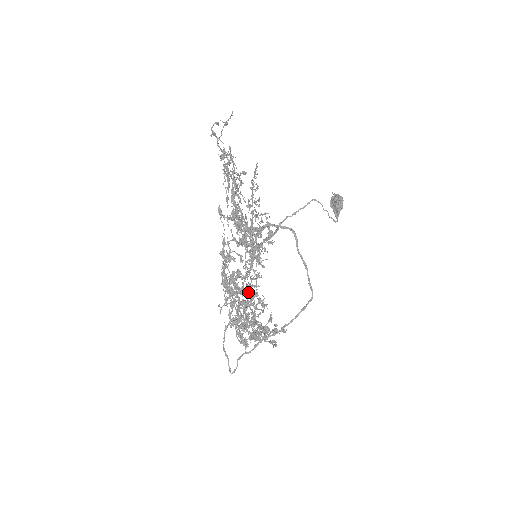
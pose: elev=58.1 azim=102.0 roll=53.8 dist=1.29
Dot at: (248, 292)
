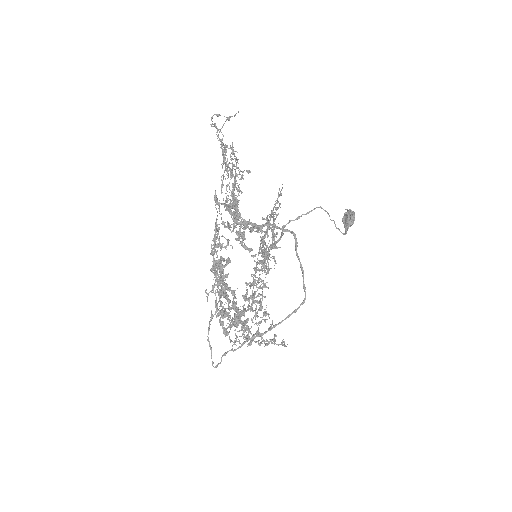
Dot at: (250, 298)
